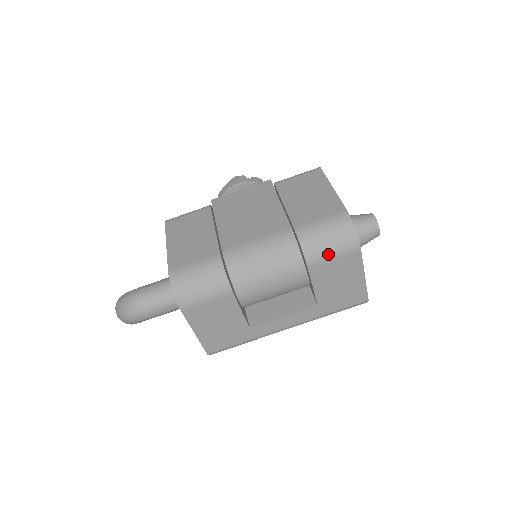
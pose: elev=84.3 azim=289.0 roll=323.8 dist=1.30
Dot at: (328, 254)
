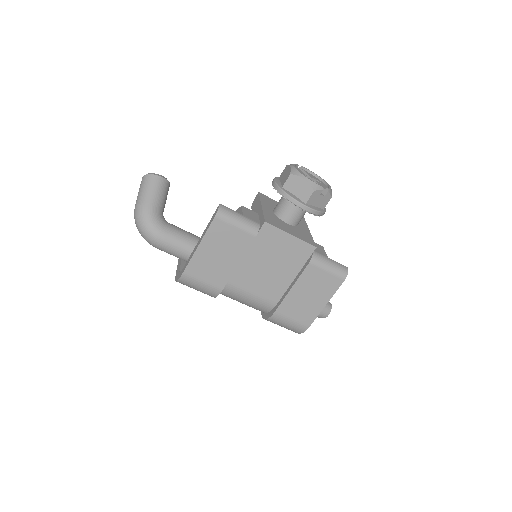
Dot at: occluded
